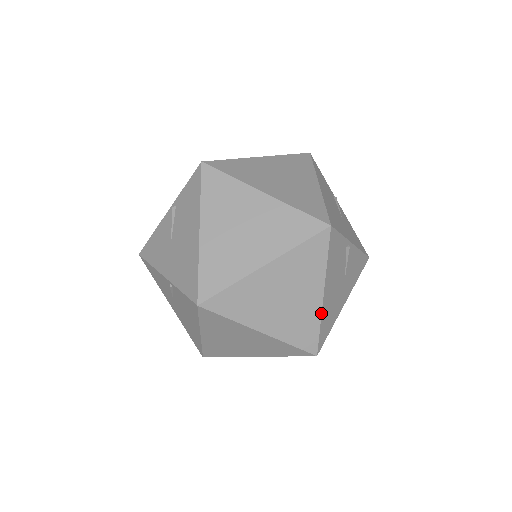
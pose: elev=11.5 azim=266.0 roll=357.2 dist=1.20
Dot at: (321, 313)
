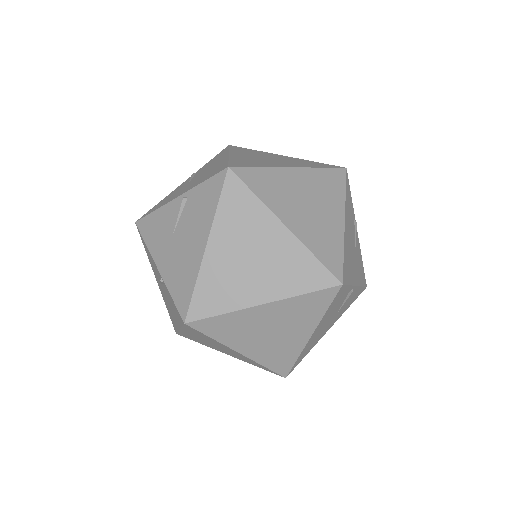
Dot at: (344, 238)
